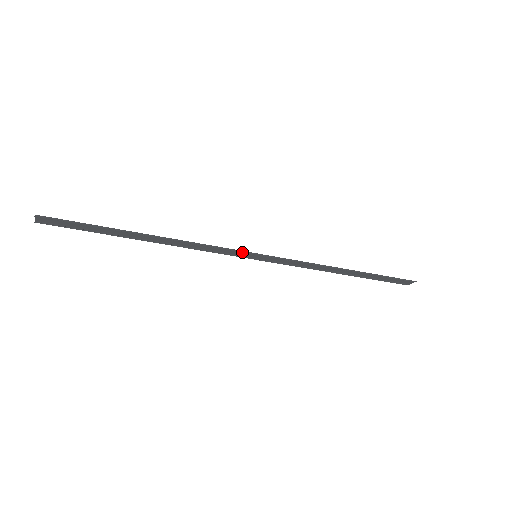
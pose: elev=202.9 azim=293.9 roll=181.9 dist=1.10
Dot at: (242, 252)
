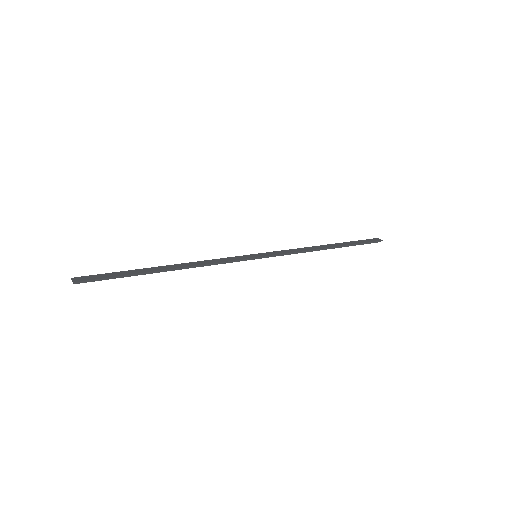
Dot at: (245, 260)
